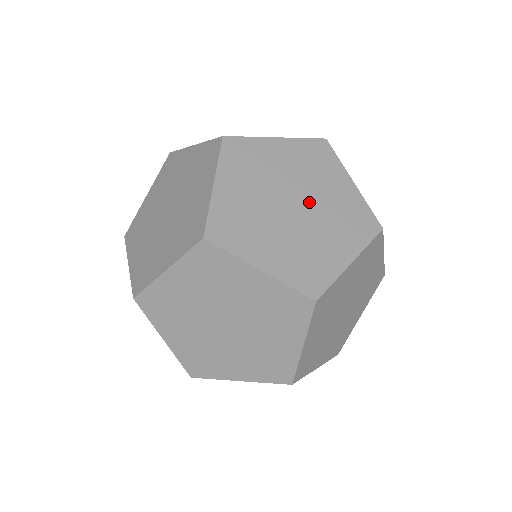
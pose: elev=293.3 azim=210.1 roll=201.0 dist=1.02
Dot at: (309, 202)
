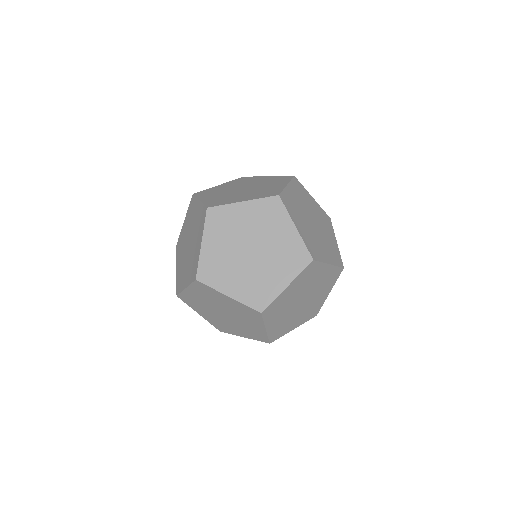
Dot at: (262, 247)
